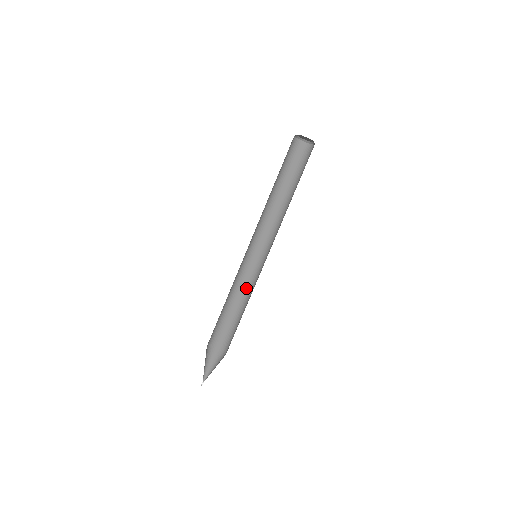
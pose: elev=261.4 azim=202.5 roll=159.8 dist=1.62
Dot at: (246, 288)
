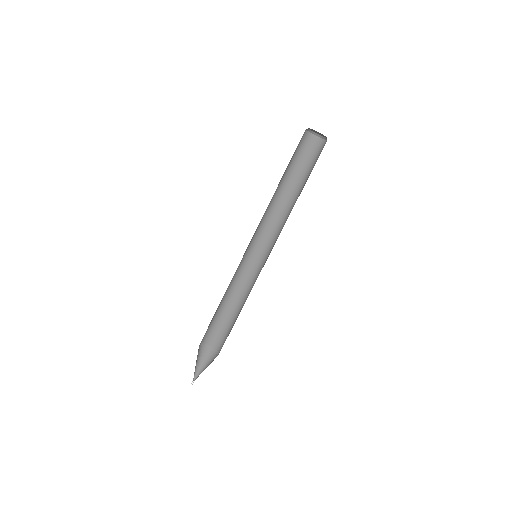
Dot at: (234, 284)
